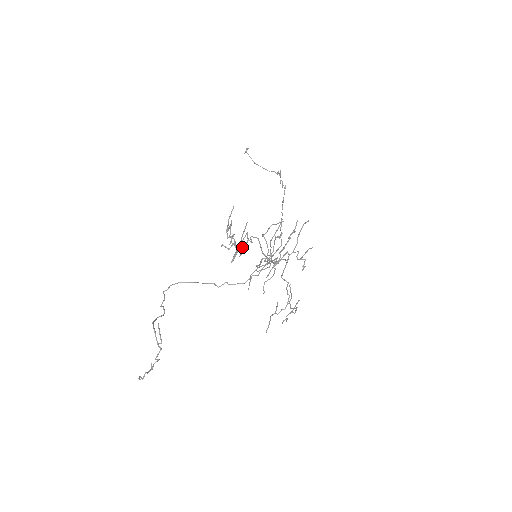
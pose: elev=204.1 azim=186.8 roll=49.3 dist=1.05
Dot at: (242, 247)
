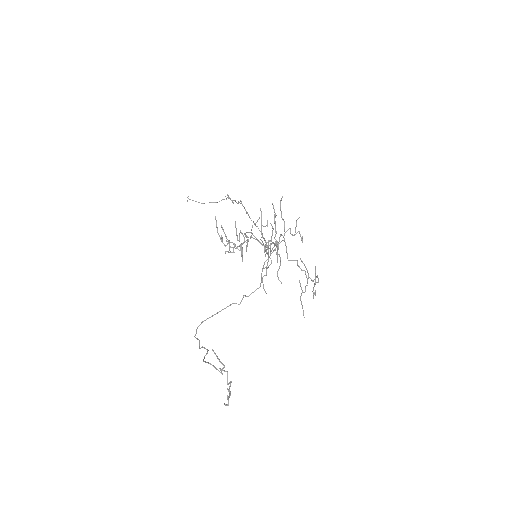
Dot at: (244, 241)
